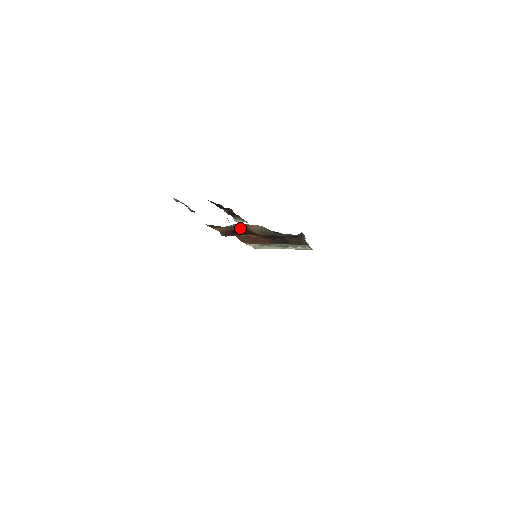
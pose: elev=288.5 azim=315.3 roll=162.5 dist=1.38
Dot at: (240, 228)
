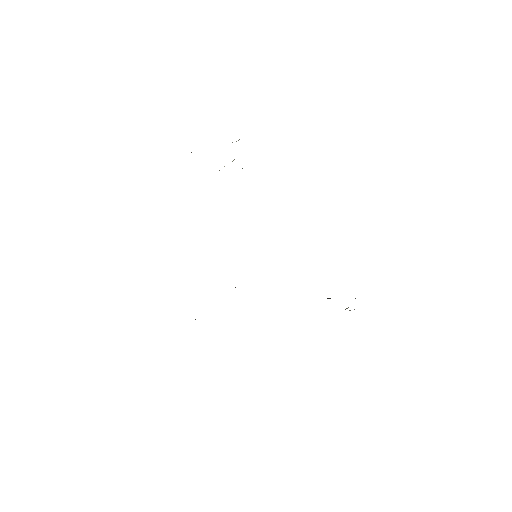
Dot at: occluded
